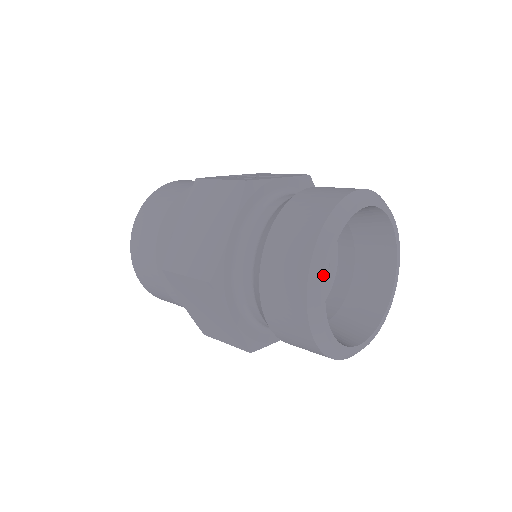
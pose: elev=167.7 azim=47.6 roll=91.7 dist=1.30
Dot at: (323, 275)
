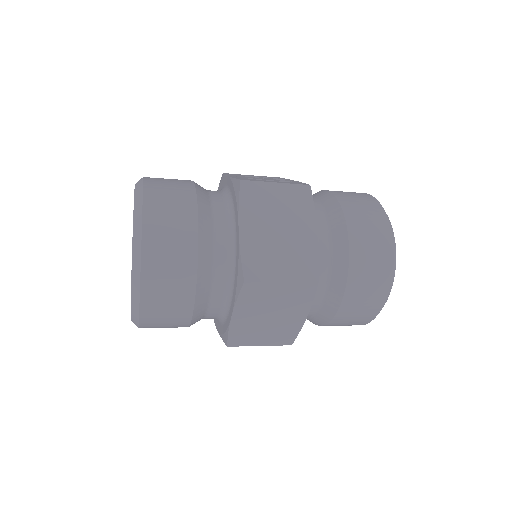
Dot at: (395, 259)
